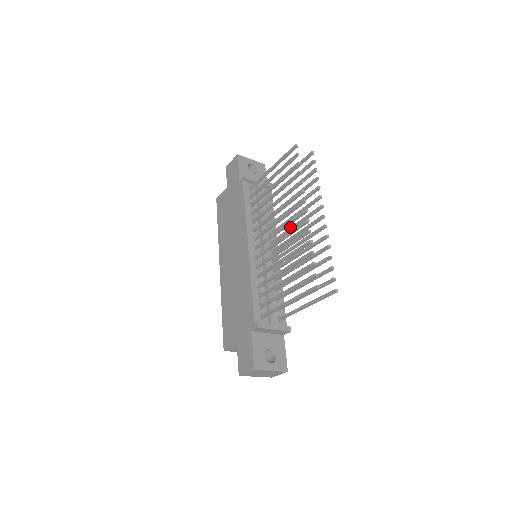
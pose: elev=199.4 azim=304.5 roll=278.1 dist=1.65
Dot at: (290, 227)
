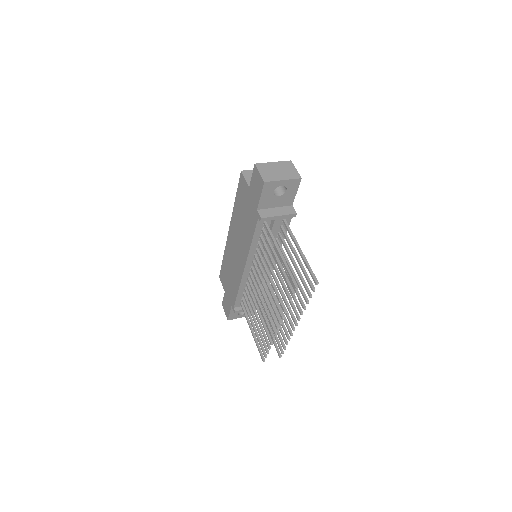
Dot at: occluded
